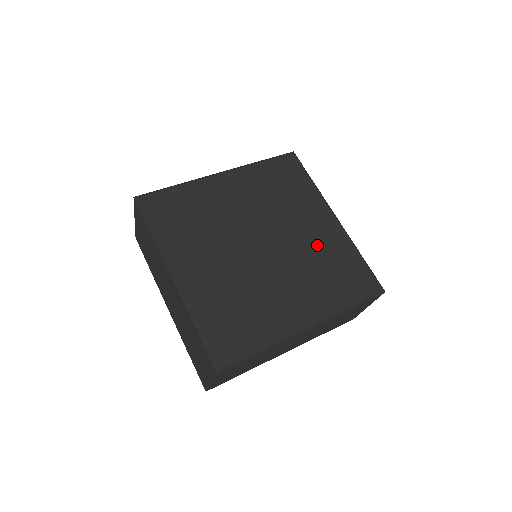
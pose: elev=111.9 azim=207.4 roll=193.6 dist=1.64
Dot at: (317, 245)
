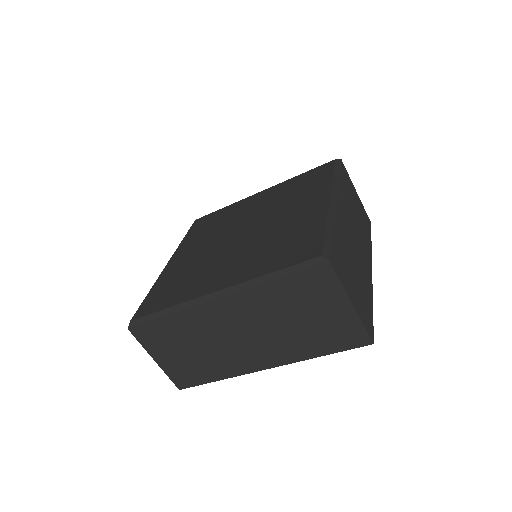
Dot at: (287, 226)
